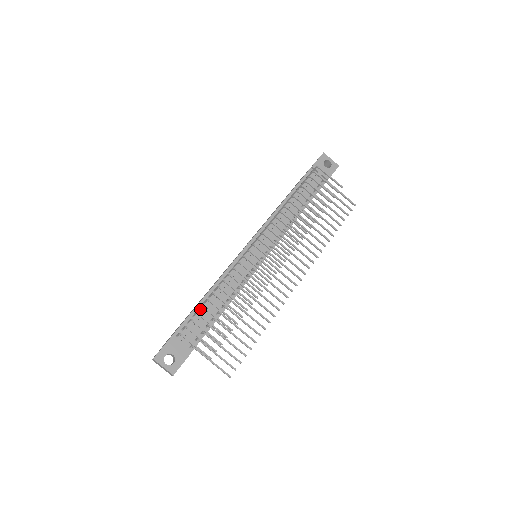
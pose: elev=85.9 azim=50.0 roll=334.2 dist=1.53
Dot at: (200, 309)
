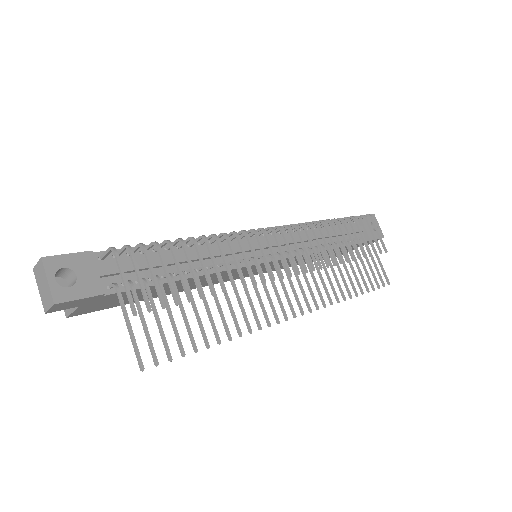
Dot at: (156, 251)
